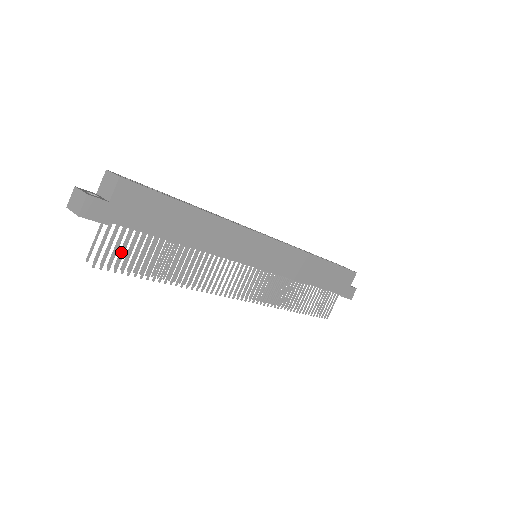
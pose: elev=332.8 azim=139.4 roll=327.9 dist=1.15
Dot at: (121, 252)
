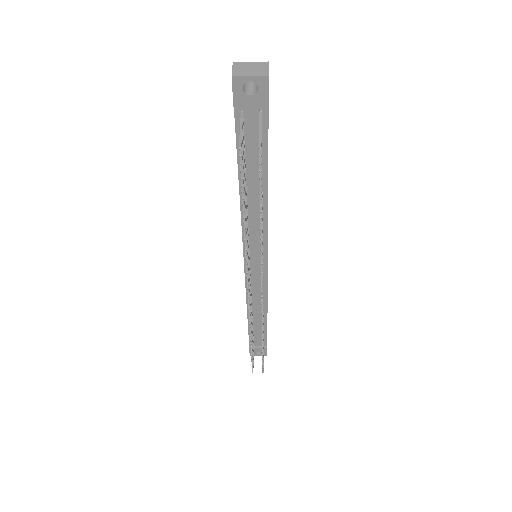
Dot at: occluded
